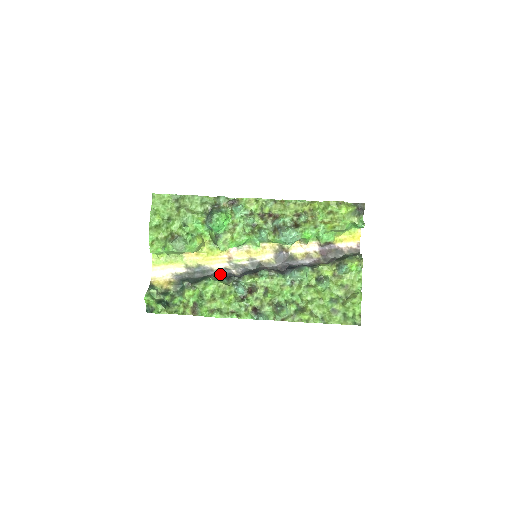
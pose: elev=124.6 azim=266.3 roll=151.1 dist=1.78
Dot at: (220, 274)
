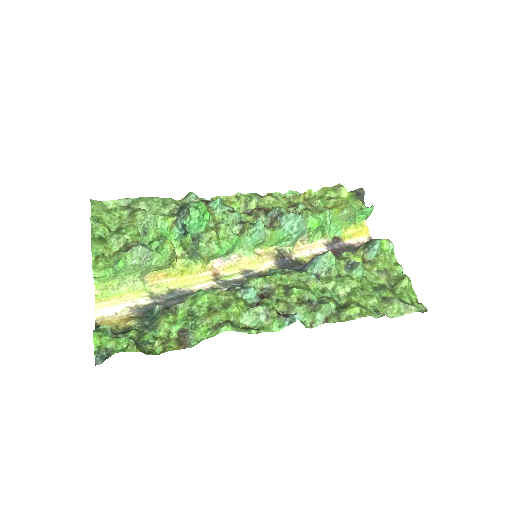
Dot at: occluded
